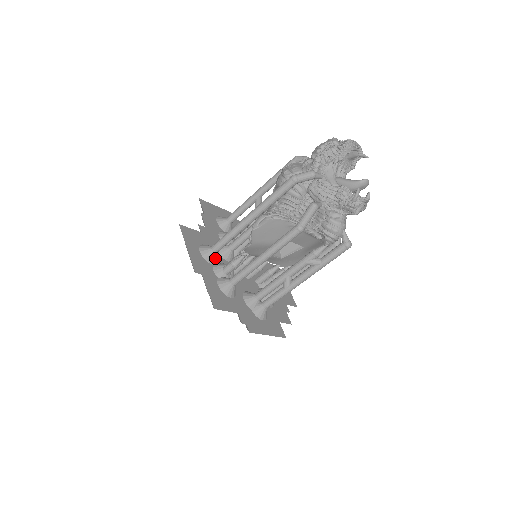
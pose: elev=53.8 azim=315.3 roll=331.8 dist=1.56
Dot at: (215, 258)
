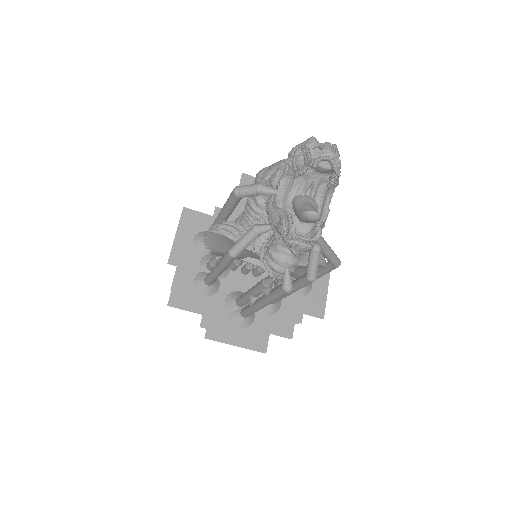
Dot at: (207, 249)
